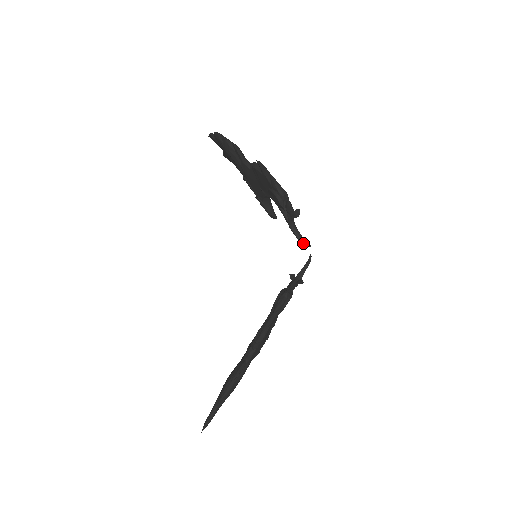
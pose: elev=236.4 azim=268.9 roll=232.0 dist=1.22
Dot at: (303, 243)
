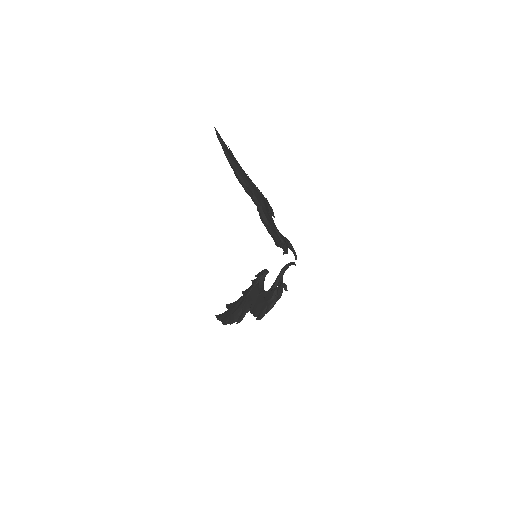
Dot at: (292, 251)
